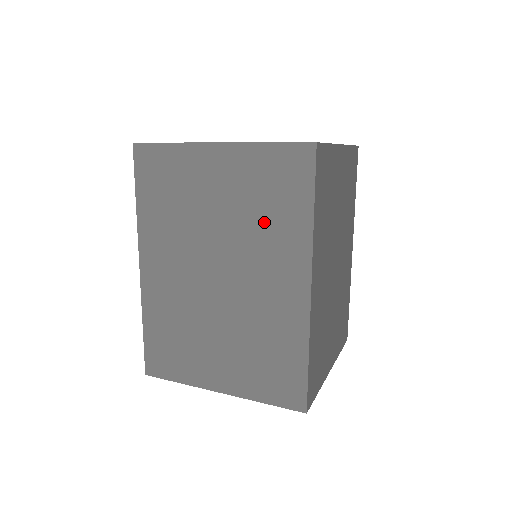
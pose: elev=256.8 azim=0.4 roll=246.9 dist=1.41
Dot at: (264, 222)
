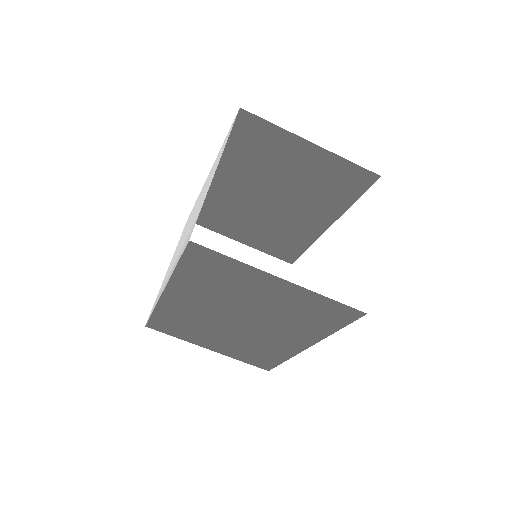
Dot at: (295, 320)
